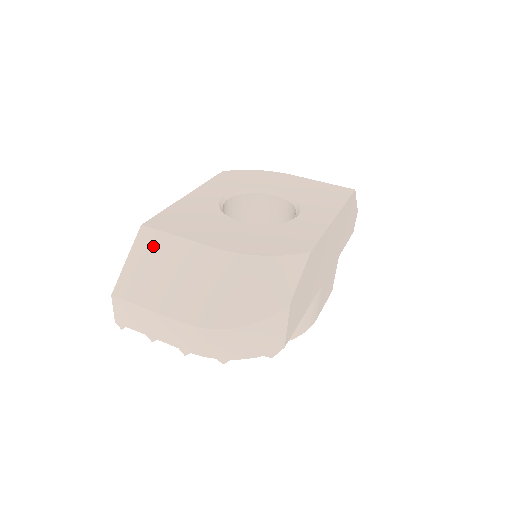
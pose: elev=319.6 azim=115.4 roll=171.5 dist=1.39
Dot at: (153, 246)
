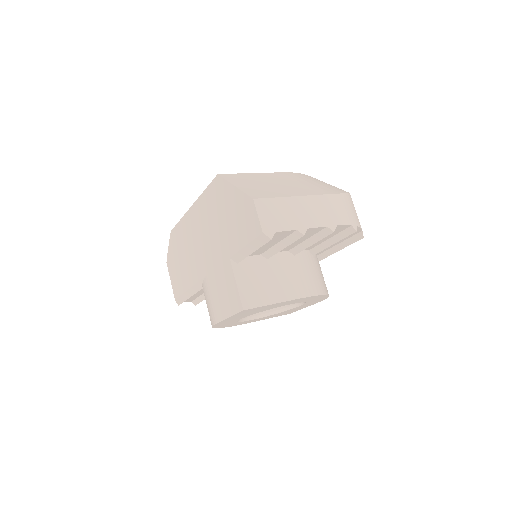
Dot at: (243, 178)
